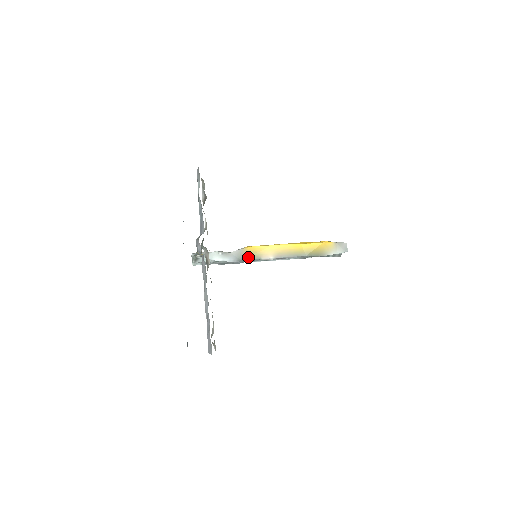
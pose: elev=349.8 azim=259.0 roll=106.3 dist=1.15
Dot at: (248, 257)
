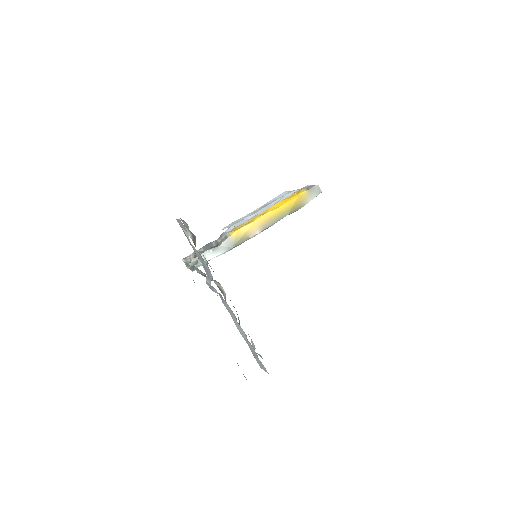
Dot at: (237, 242)
